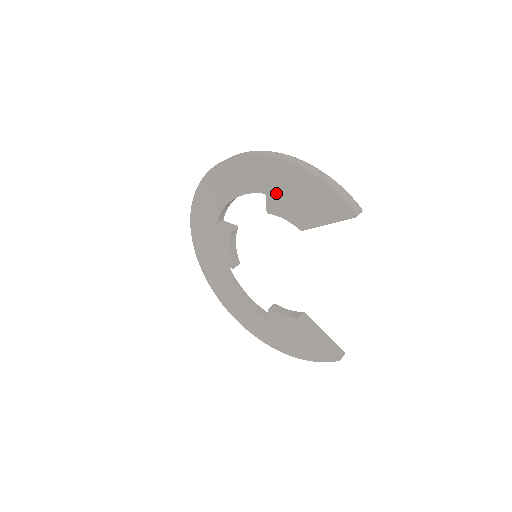
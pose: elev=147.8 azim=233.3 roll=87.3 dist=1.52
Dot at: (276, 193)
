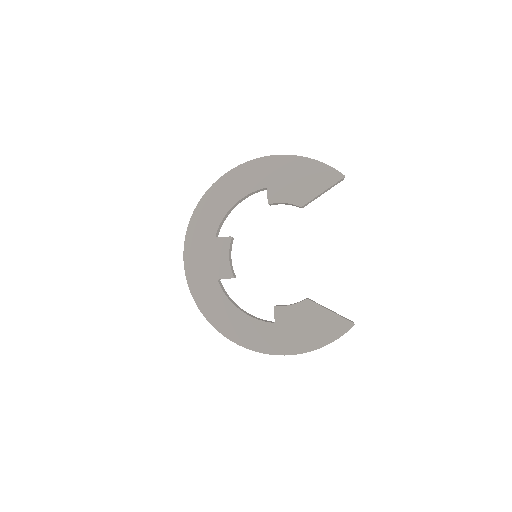
Dot at: (276, 183)
